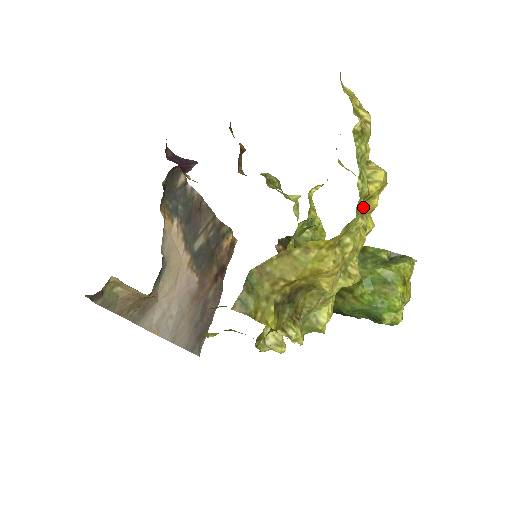
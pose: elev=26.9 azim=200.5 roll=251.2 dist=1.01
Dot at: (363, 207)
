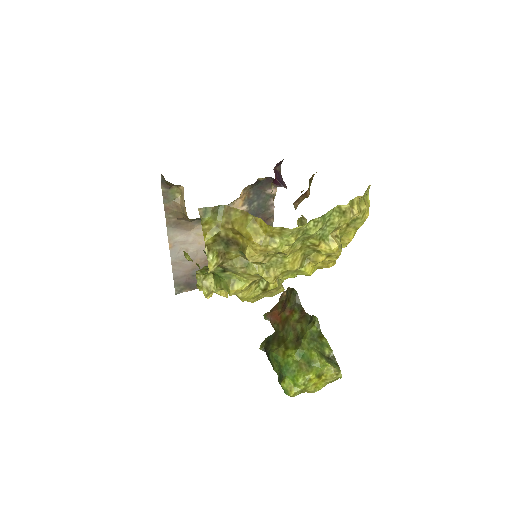
Dot at: (312, 254)
